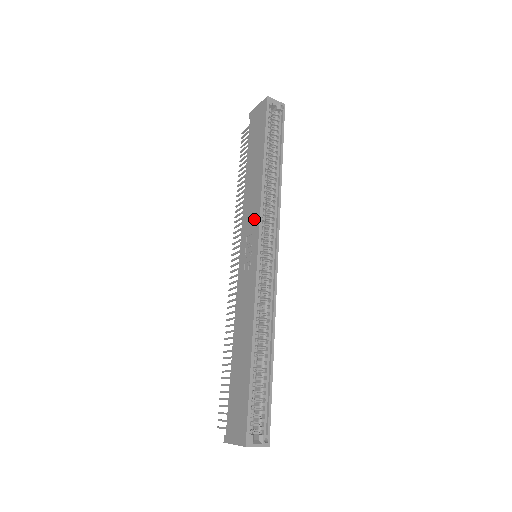
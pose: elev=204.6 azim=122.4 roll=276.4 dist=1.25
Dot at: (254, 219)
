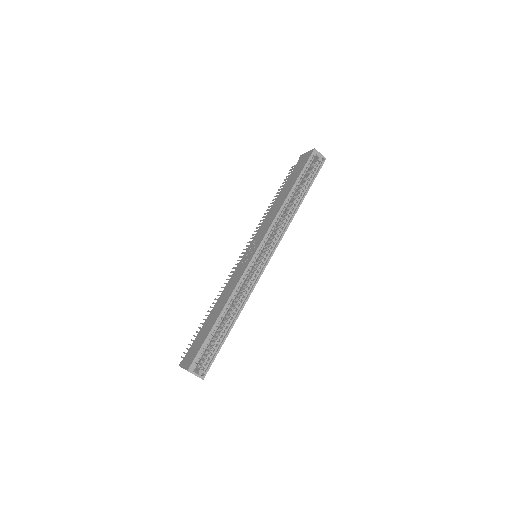
Dot at: (264, 230)
